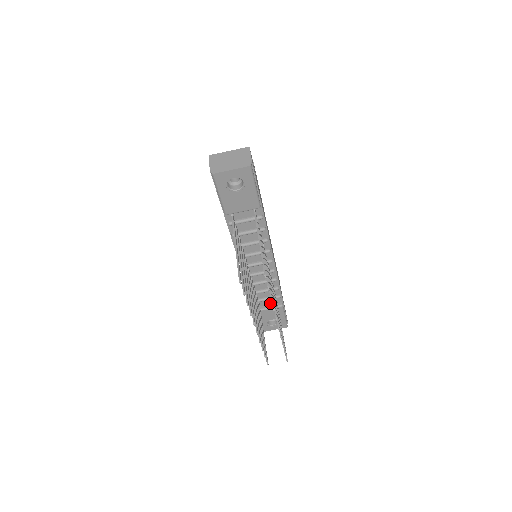
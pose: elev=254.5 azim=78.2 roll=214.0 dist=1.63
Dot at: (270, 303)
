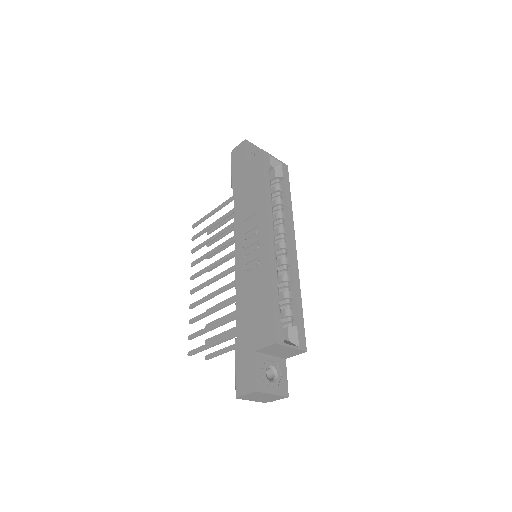
Dot at: occluded
